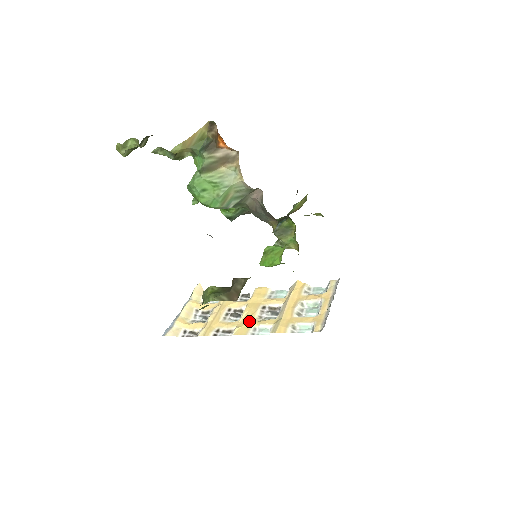
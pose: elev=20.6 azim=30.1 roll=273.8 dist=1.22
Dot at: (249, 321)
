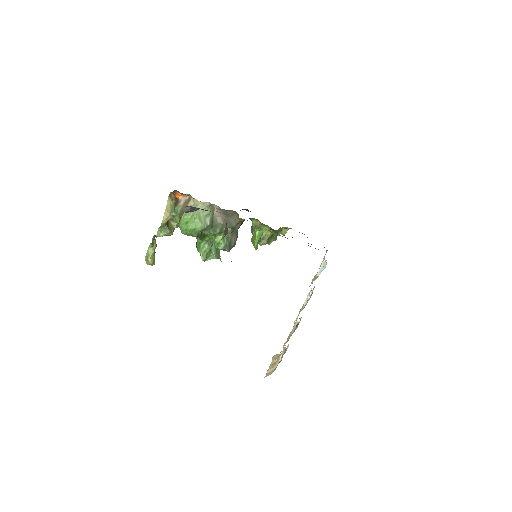
Dot at: (299, 313)
